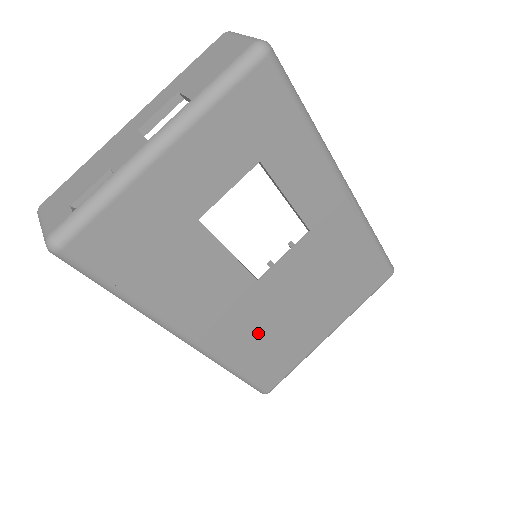
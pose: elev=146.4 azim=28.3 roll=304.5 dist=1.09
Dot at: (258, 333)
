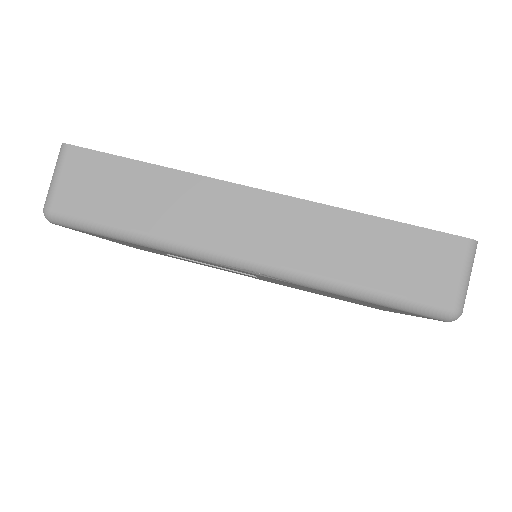
Dot at: occluded
